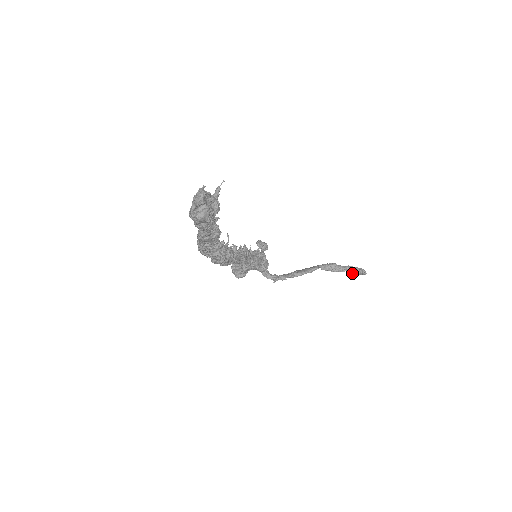
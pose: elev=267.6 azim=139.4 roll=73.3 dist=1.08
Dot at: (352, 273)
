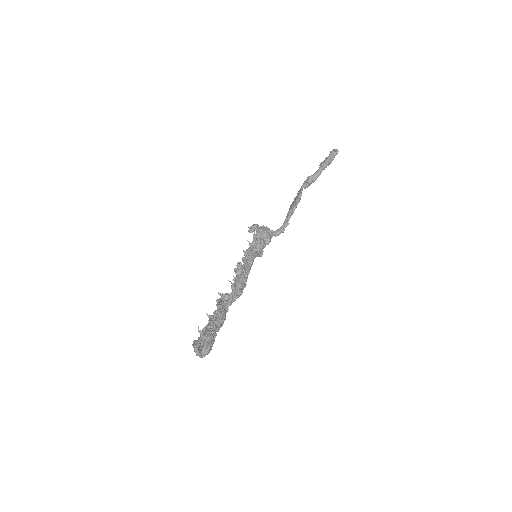
Dot at: occluded
